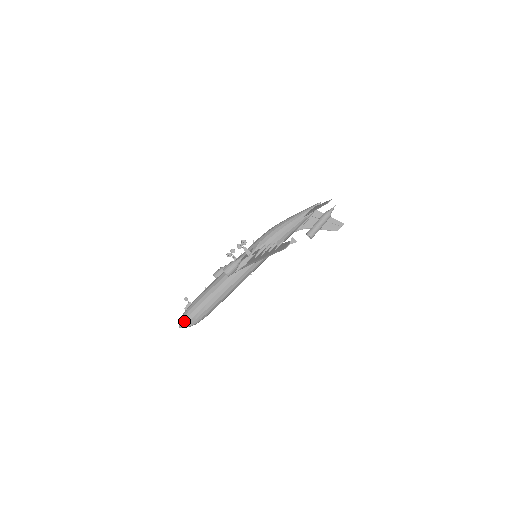
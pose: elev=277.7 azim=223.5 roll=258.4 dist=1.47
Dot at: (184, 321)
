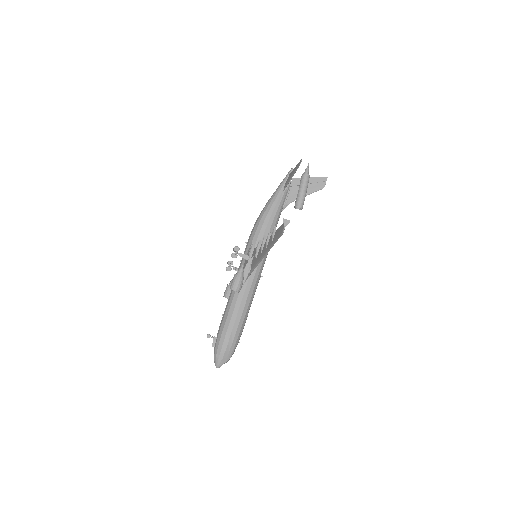
Dot at: (218, 359)
